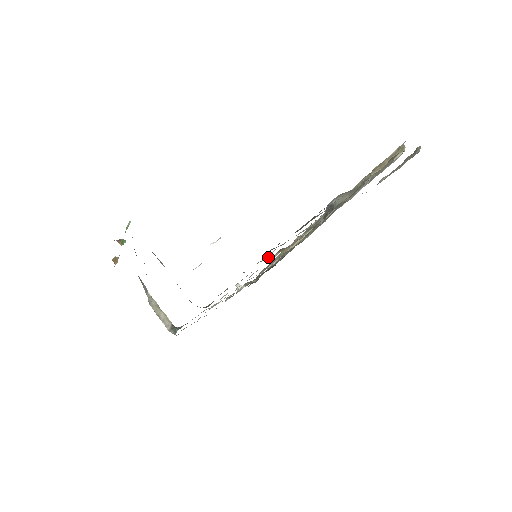
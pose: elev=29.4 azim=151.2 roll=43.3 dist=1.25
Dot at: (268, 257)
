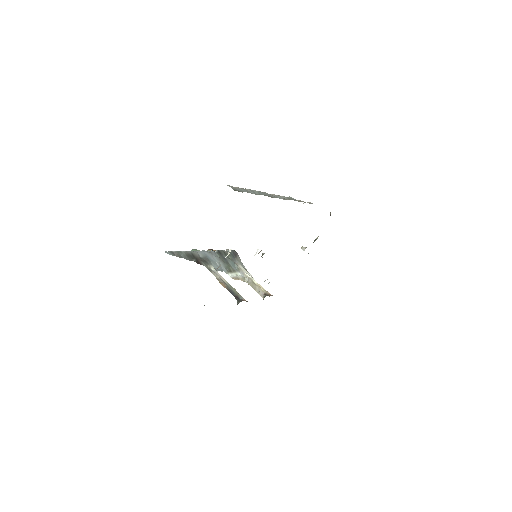
Dot at: occluded
